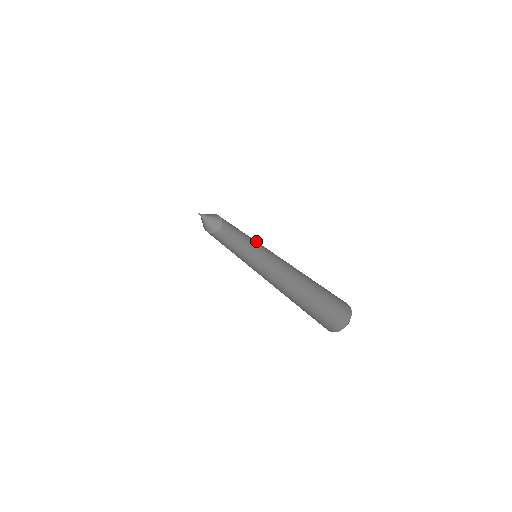
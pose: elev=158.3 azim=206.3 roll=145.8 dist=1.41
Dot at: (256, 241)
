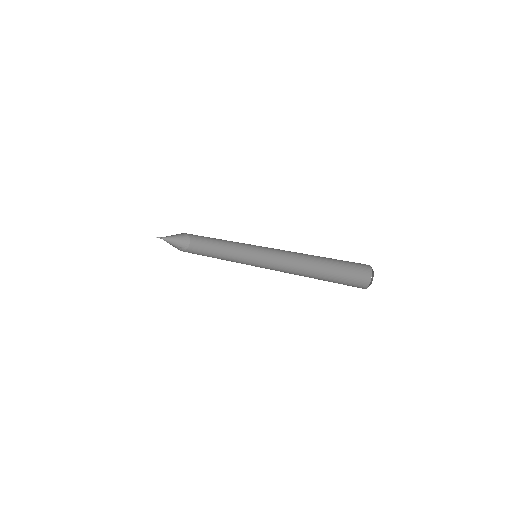
Dot at: (247, 244)
